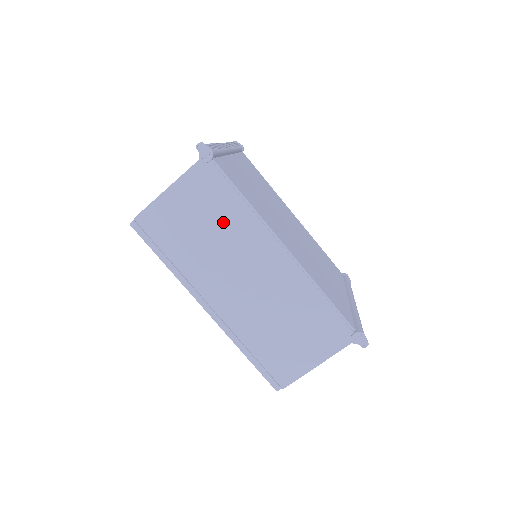
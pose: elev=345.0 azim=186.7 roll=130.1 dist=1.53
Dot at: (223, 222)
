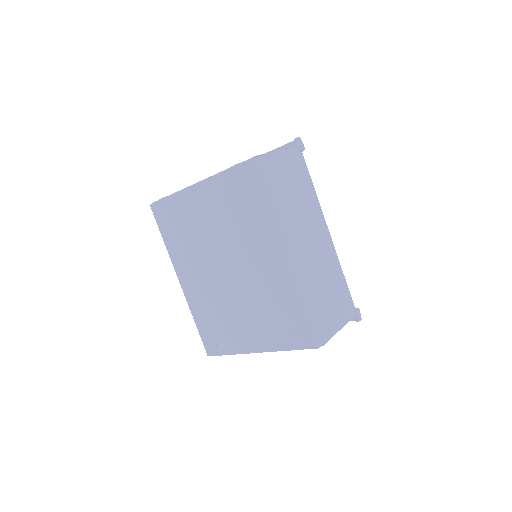
Dot at: (304, 194)
